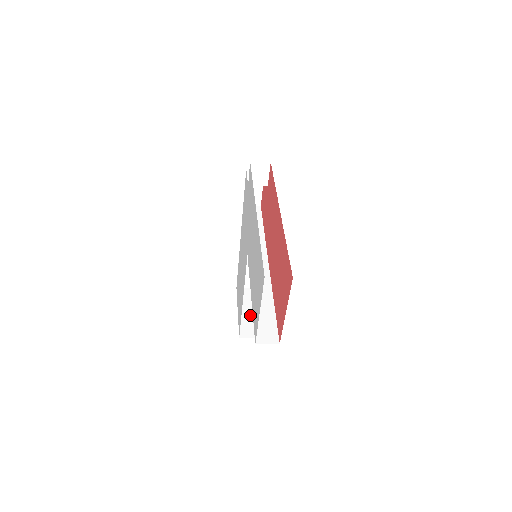
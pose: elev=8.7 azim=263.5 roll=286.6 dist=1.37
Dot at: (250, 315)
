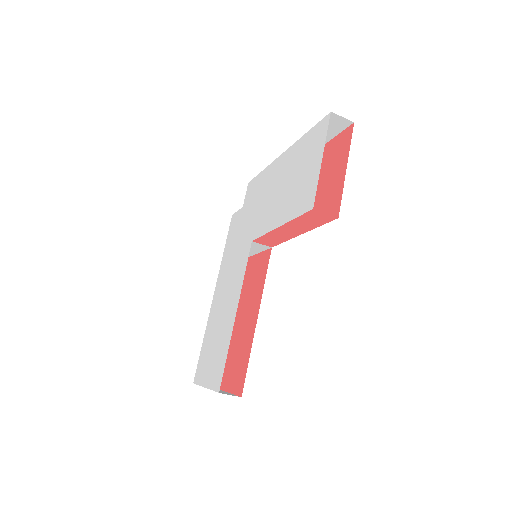
Dot at: (223, 391)
